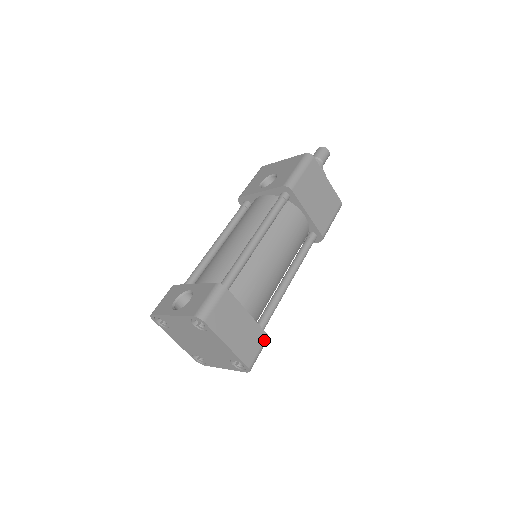
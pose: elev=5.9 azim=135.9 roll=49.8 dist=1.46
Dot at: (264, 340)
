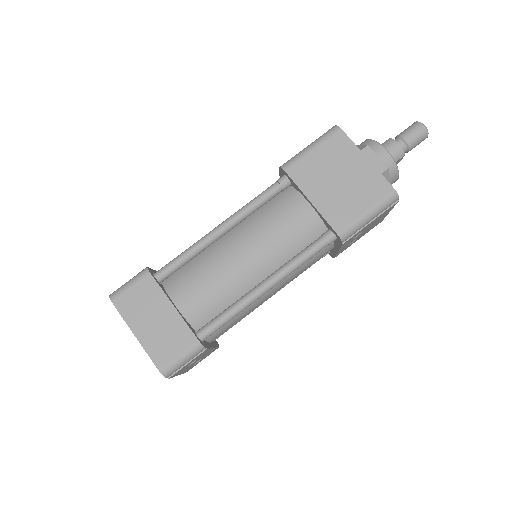
Dot at: (192, 345)
